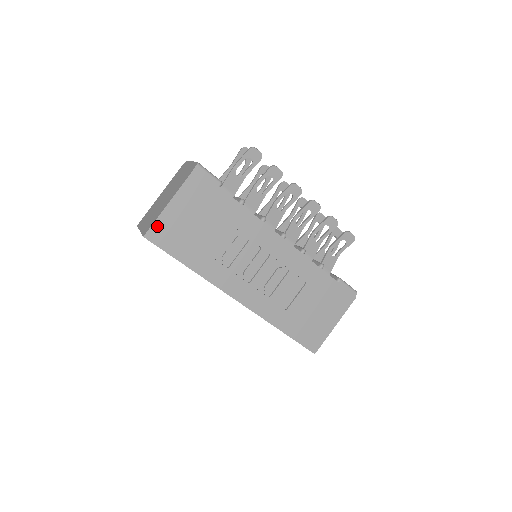
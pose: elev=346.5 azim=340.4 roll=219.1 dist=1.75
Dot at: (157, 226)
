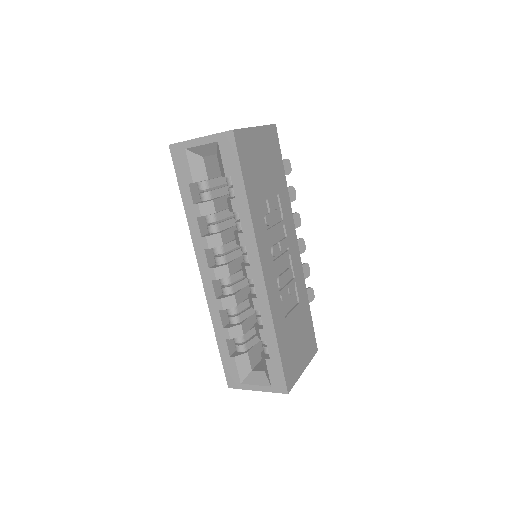
Dot at: (243, 134)
